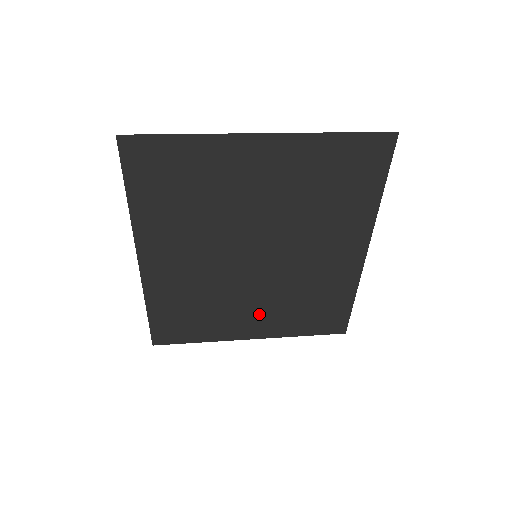
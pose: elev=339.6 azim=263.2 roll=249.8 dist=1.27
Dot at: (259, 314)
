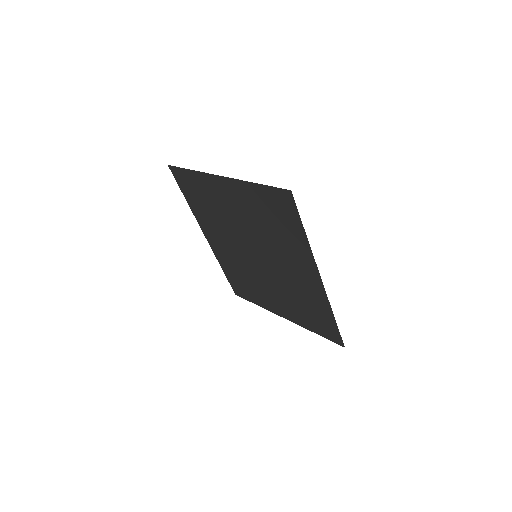
Dot at: (279, 300)
